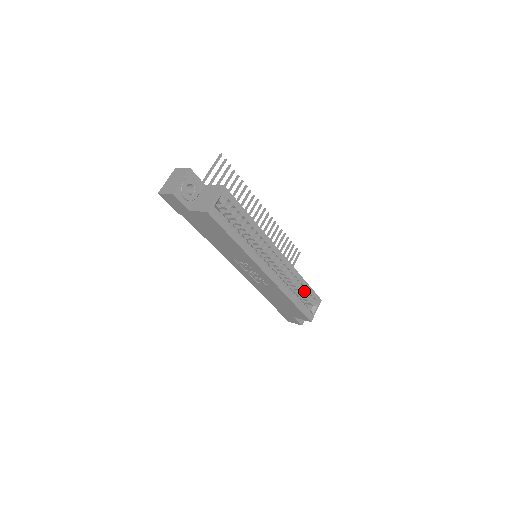
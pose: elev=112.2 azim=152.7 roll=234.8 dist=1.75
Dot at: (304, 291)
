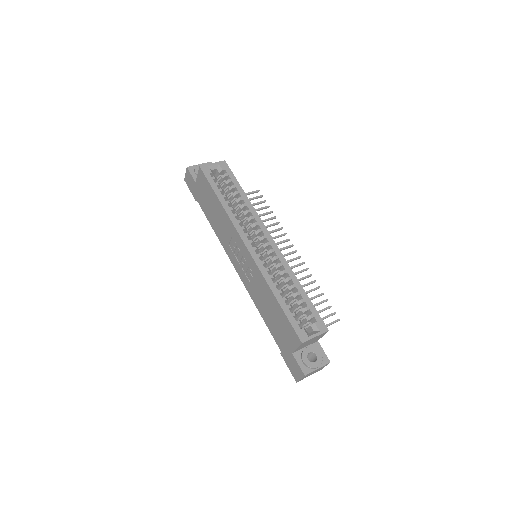
Dot at: (299, 300)
